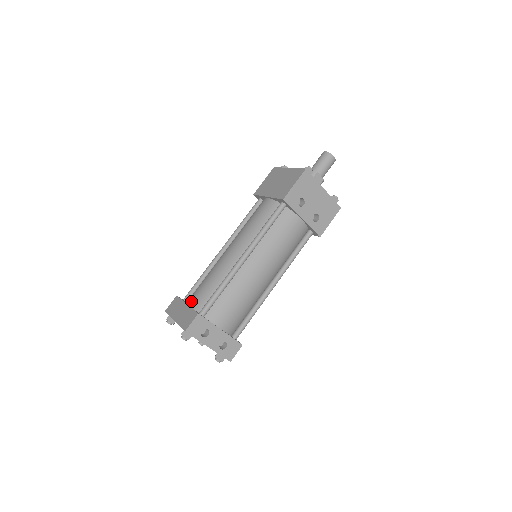
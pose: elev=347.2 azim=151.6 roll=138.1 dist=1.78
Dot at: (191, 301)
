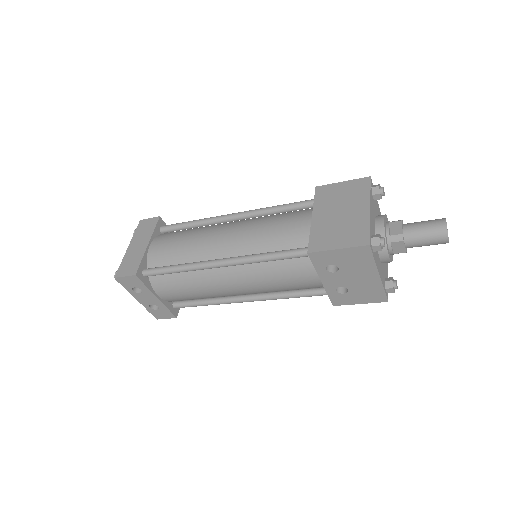
Dot at: (154, 245)
